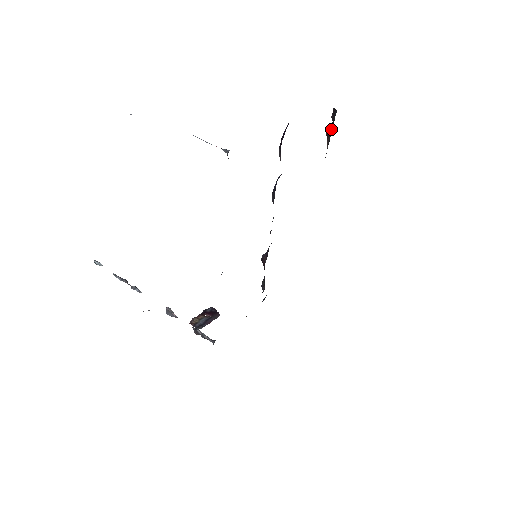
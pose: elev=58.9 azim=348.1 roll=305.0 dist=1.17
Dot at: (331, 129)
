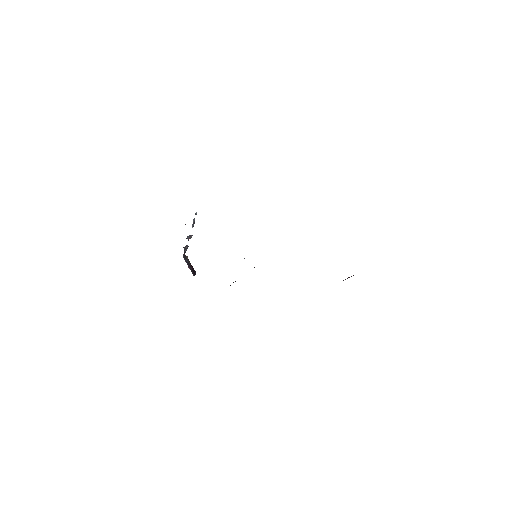
Dot at: occluded
